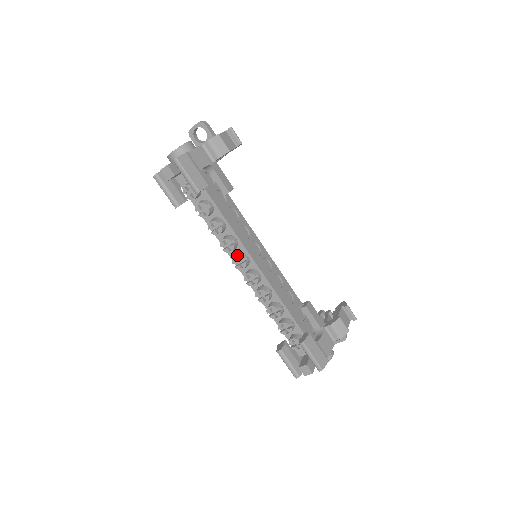
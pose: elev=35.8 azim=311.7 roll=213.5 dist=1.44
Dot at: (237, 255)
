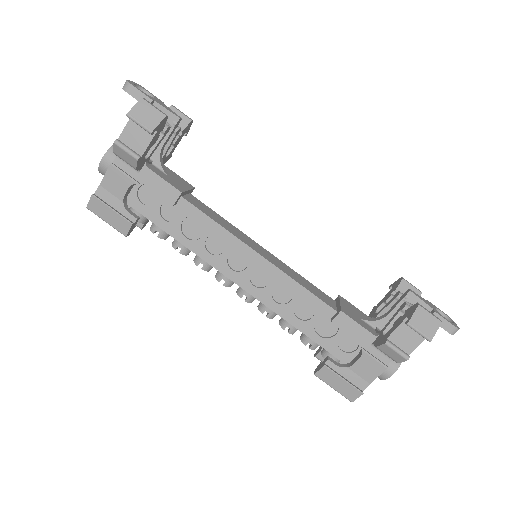
Dot at: (215, 275)
